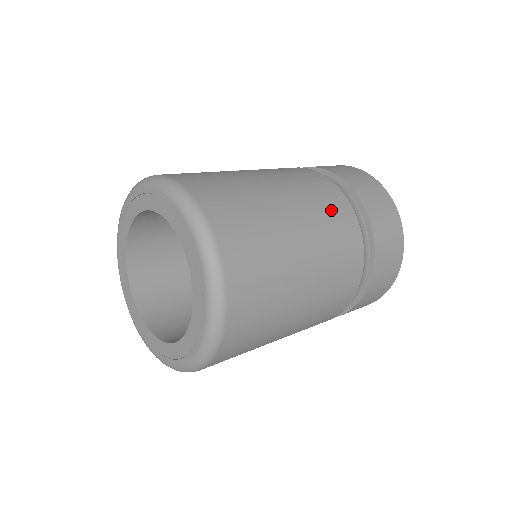
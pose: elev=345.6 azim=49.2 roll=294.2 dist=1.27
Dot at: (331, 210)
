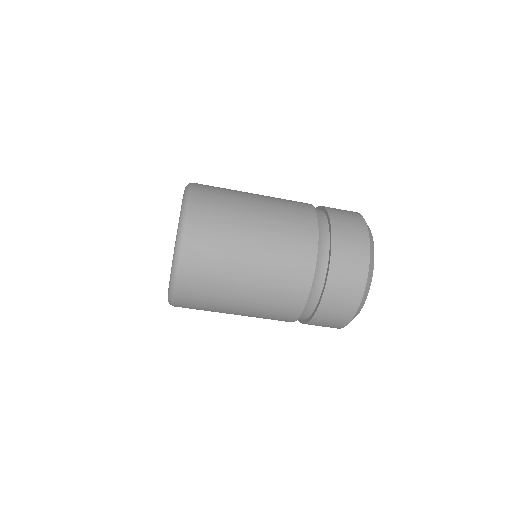
Dot at: (293, 205)
